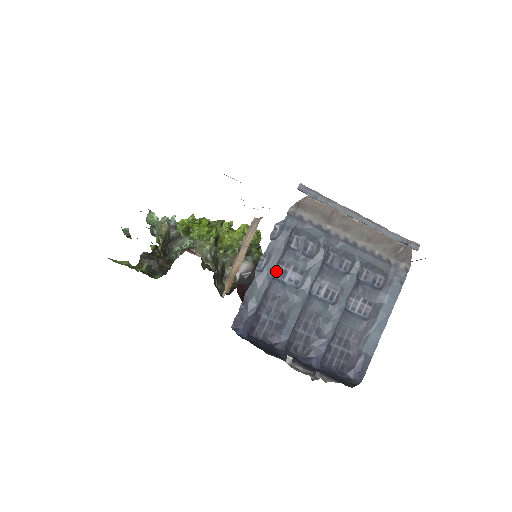
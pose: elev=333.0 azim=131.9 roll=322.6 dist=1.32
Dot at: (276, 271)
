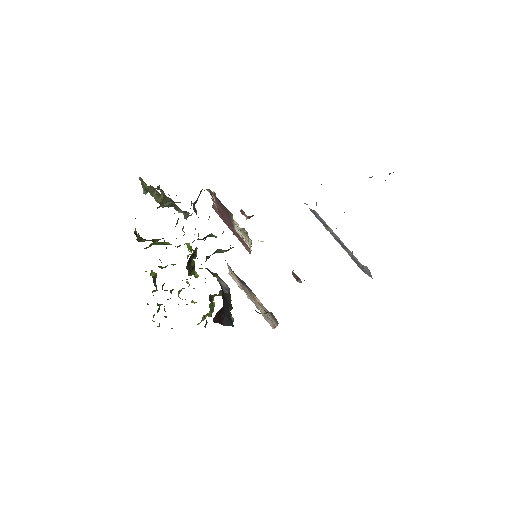
Dot at: occluded
